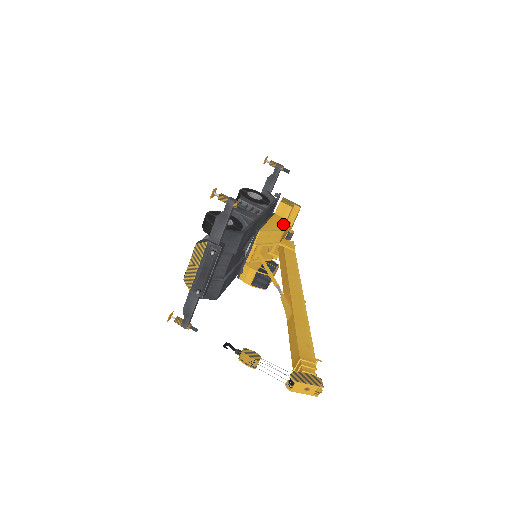
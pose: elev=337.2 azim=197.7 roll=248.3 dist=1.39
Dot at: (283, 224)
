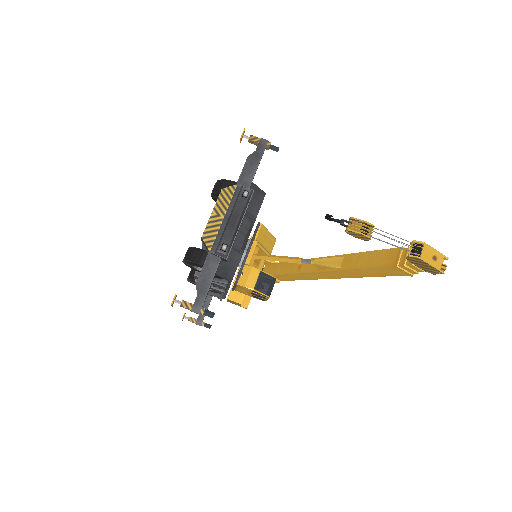
Dot at: occluded
